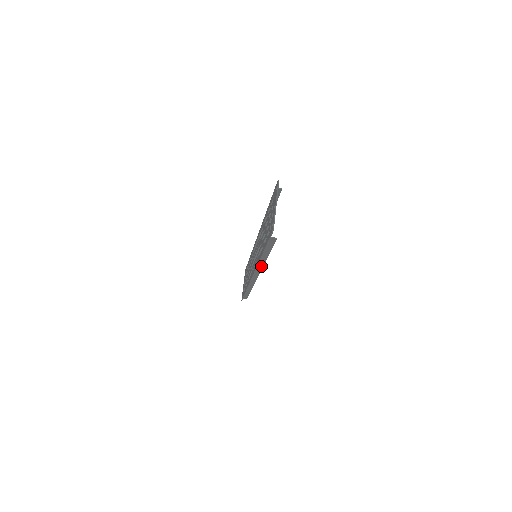
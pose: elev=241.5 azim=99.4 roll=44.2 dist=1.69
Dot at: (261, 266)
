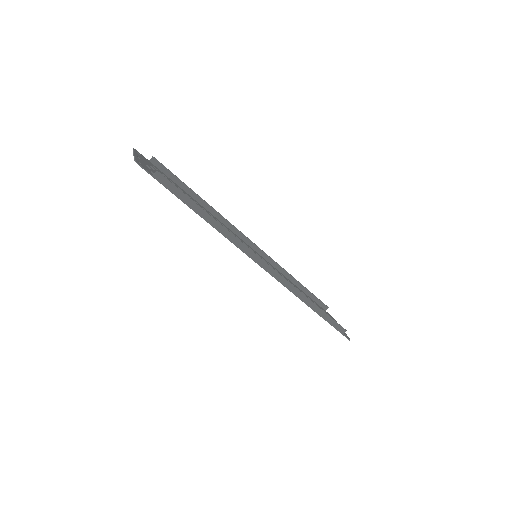
Dot at: (234, 238)
